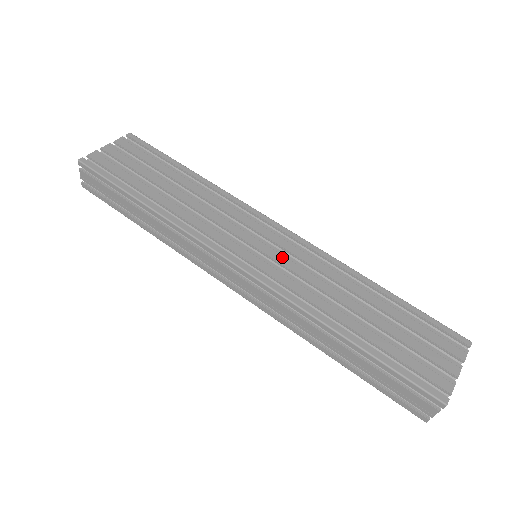
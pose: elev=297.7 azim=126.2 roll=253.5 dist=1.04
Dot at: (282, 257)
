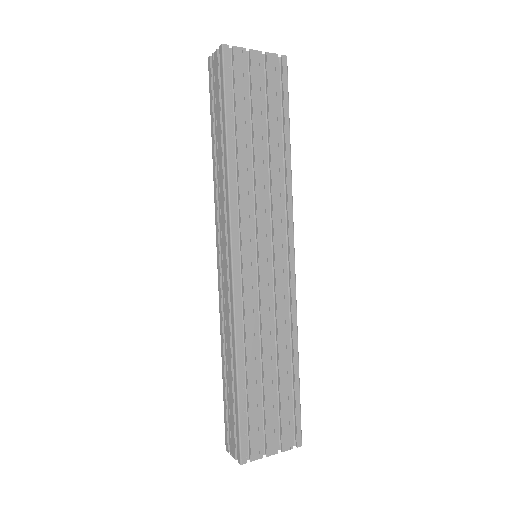
Dot at: (266, 281)
